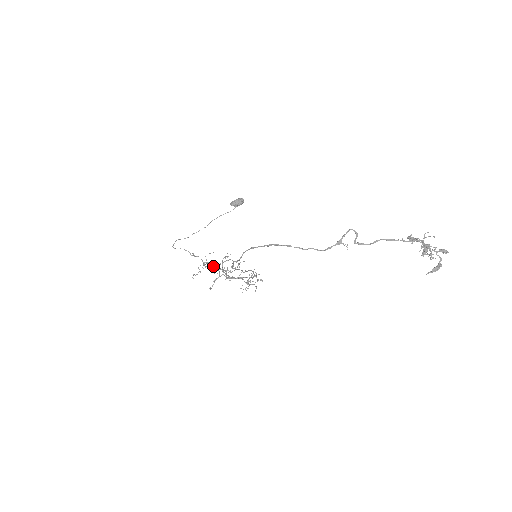
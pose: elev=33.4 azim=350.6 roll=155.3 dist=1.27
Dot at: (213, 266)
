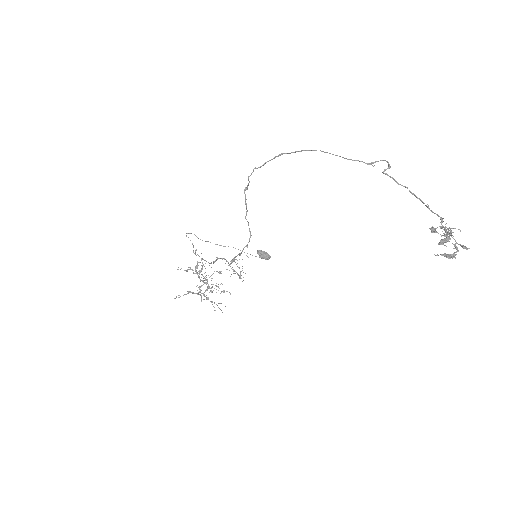
Dot at: occluded
